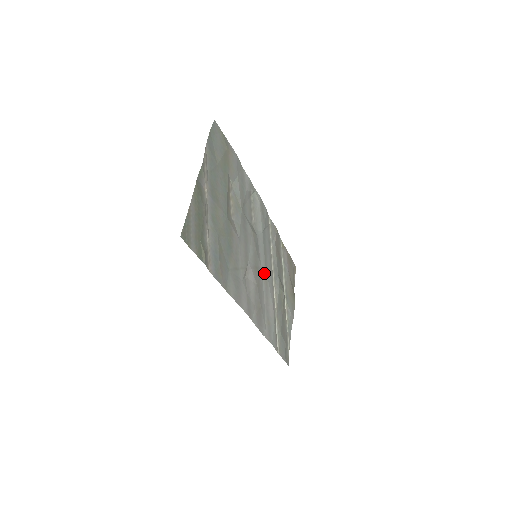
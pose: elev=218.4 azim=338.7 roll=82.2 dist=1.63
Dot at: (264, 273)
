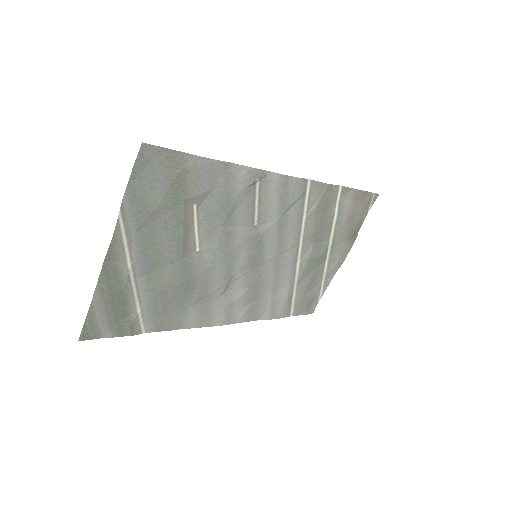
Dot at: (274, 263)
